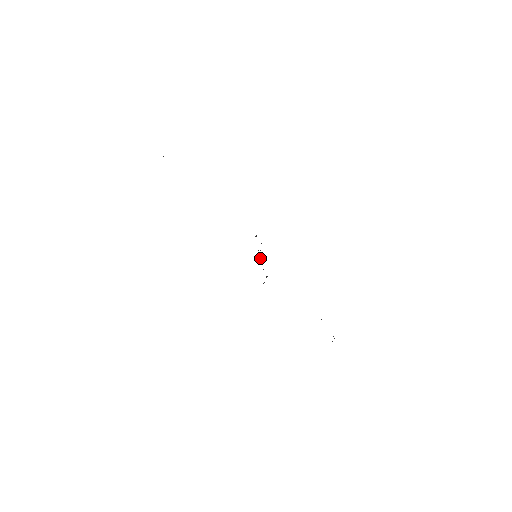
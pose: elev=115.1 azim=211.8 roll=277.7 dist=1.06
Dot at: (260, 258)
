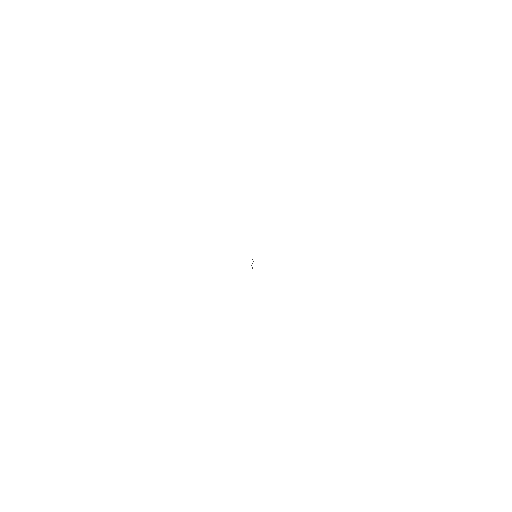
Dot at: (253, 261)
